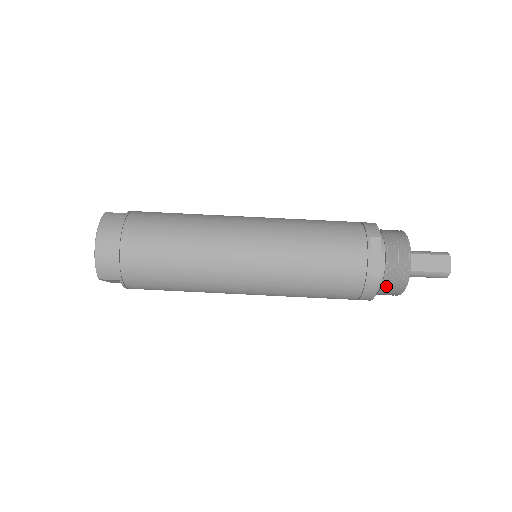
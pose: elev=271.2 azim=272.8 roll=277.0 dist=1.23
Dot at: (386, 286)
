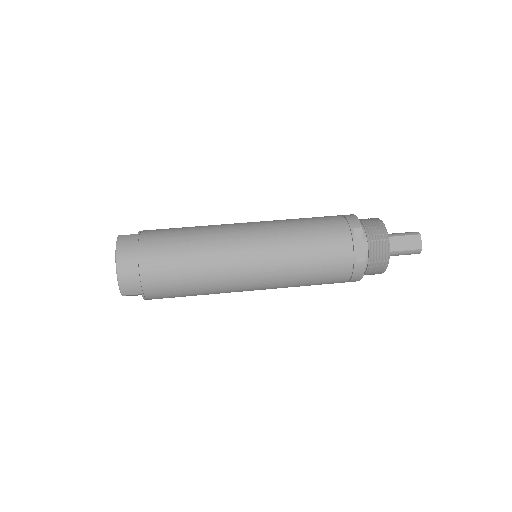
Dot at: (371, 268)
